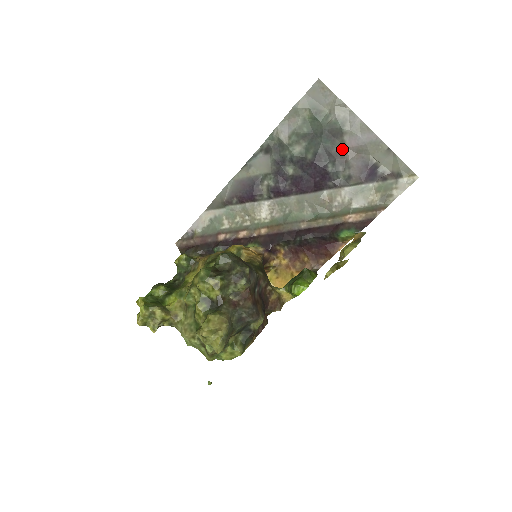
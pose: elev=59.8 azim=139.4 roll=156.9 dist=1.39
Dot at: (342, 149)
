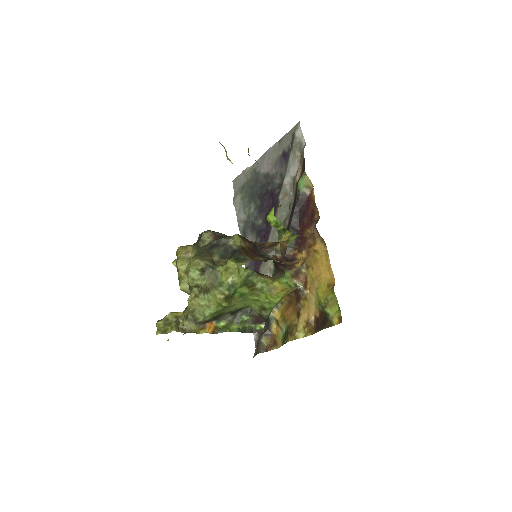
Dot at: (266, 176)
